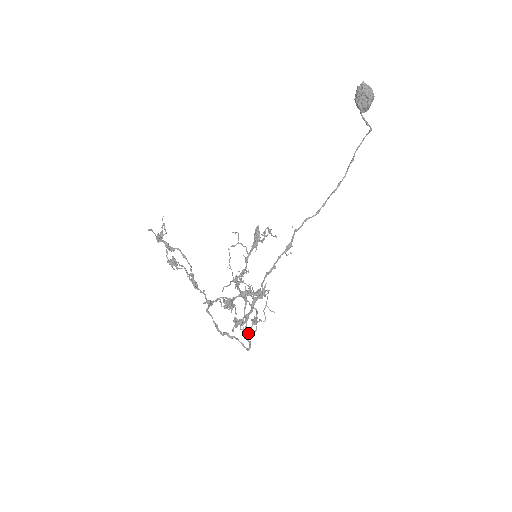
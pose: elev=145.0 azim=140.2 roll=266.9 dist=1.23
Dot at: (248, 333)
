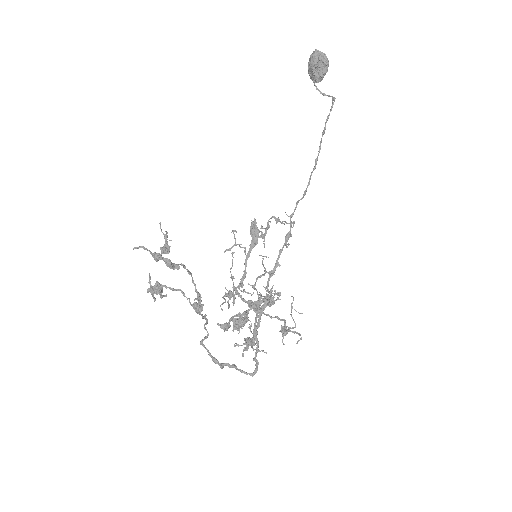
Dot at: occluded
